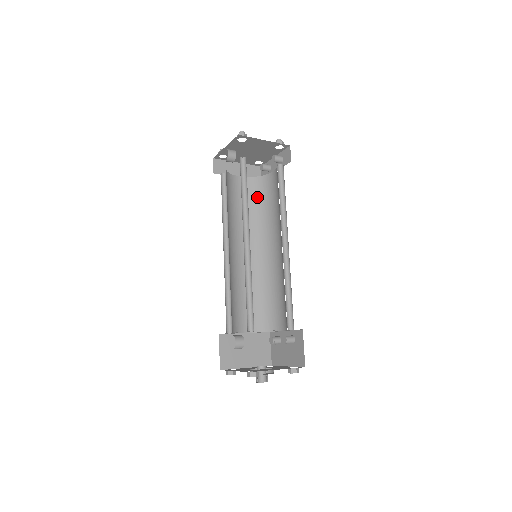
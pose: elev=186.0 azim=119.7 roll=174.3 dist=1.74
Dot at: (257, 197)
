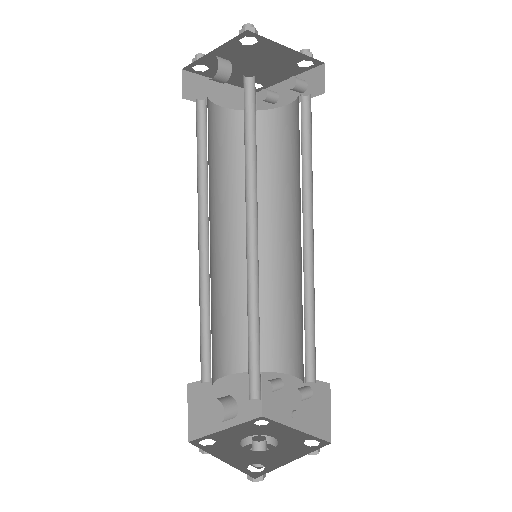
Dot at: occluded
